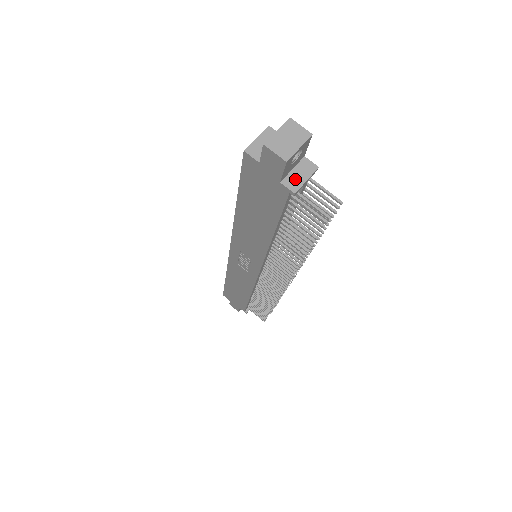
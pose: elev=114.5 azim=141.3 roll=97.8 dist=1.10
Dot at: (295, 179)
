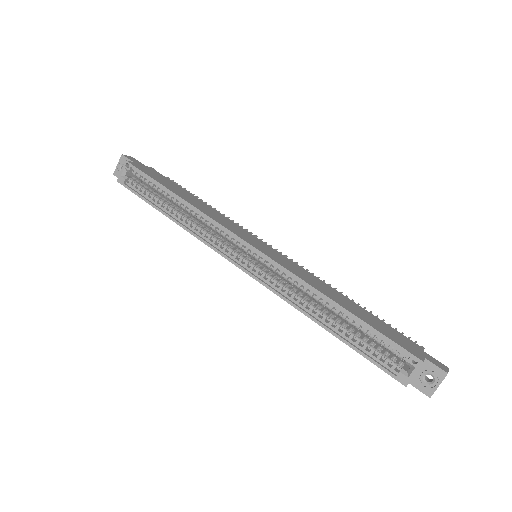
Dot at: occluded
